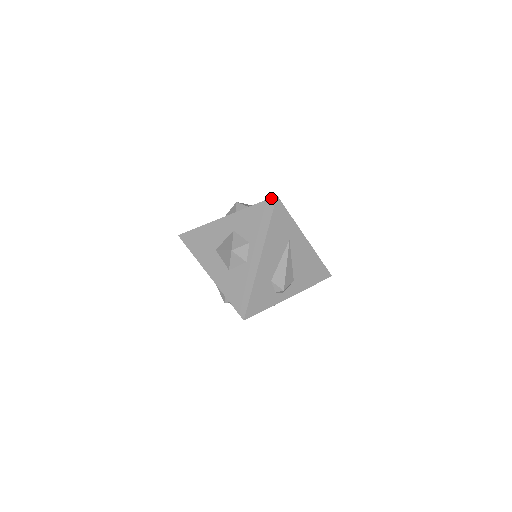
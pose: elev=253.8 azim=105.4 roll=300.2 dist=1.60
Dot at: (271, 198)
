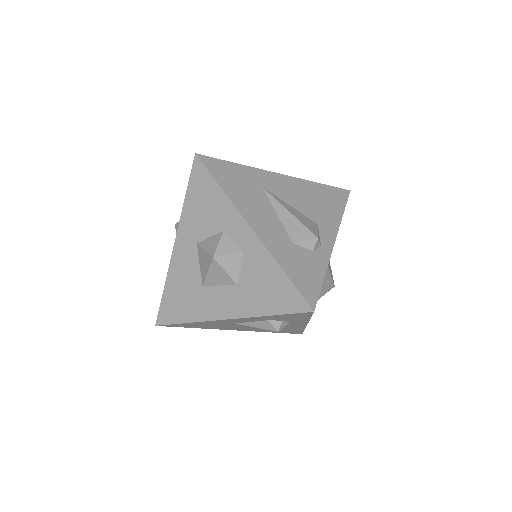
Dot at: (193, 164)
